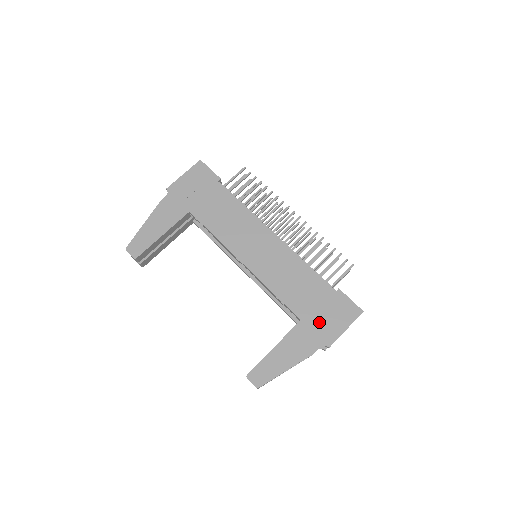
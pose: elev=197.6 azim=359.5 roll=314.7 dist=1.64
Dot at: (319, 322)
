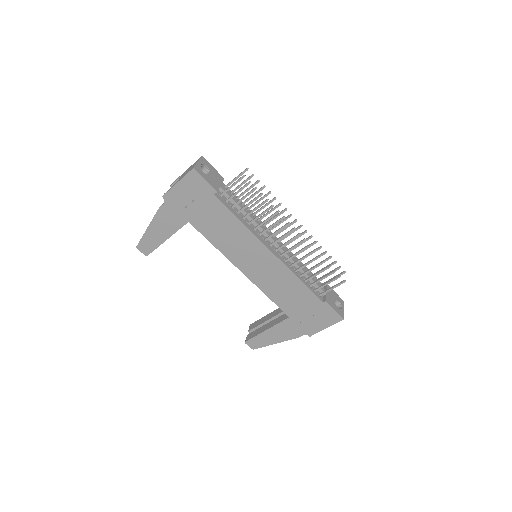
Dot at: (304, 321)
